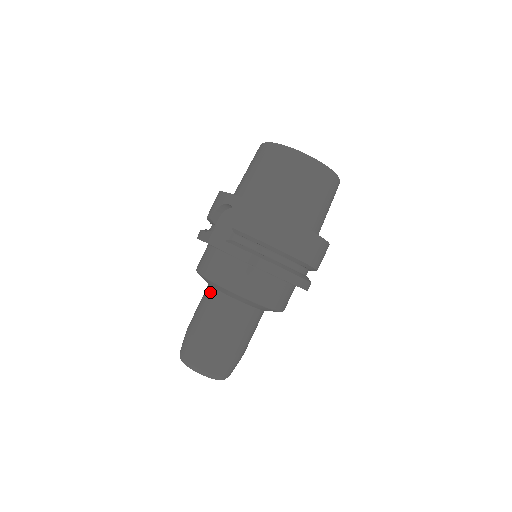
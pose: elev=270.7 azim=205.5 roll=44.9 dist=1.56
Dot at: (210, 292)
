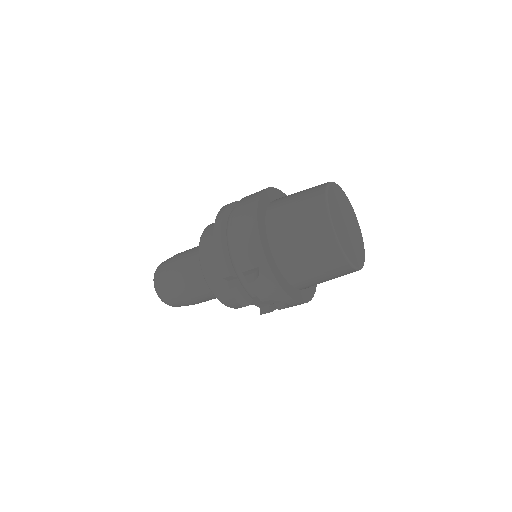
Dot at: occluded
